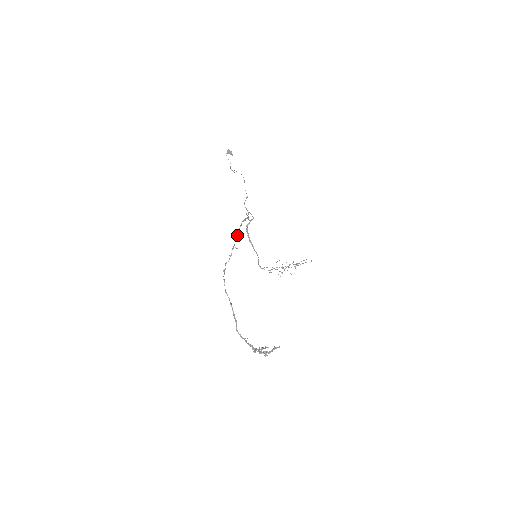
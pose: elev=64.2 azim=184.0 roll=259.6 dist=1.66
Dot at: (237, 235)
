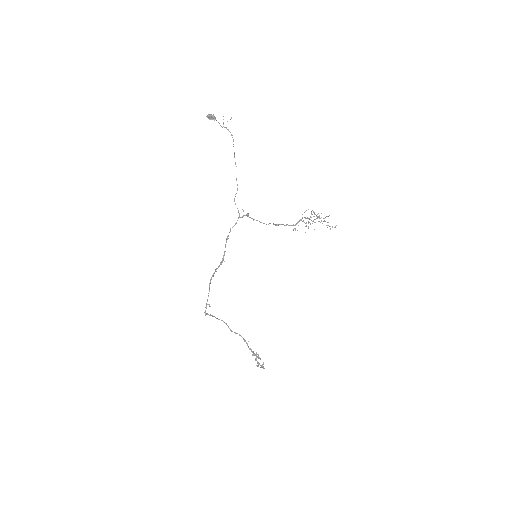
Dot at: occluded
